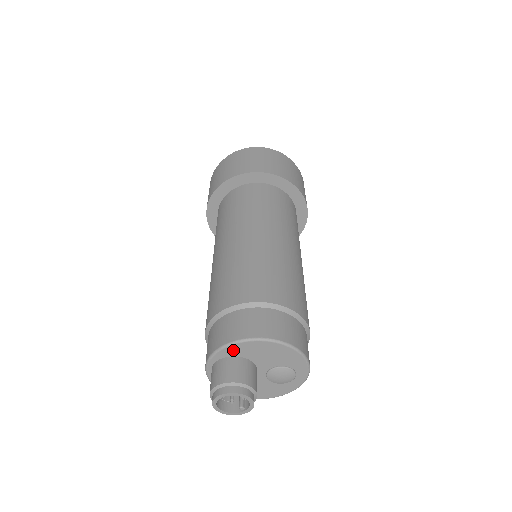
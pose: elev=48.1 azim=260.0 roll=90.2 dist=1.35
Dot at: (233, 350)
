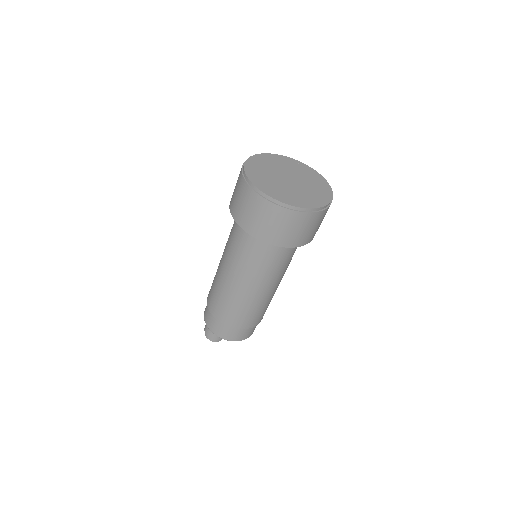
Dot at: occluded
